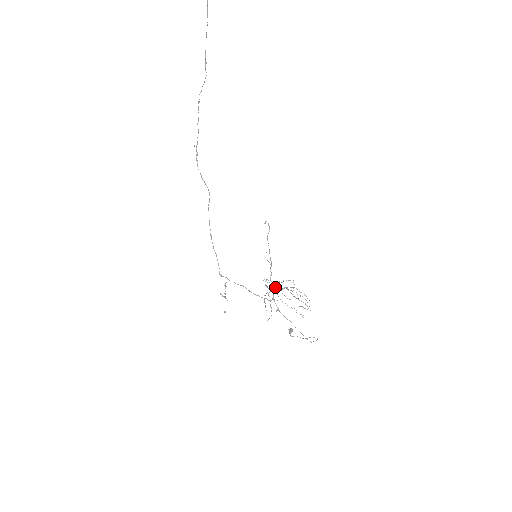
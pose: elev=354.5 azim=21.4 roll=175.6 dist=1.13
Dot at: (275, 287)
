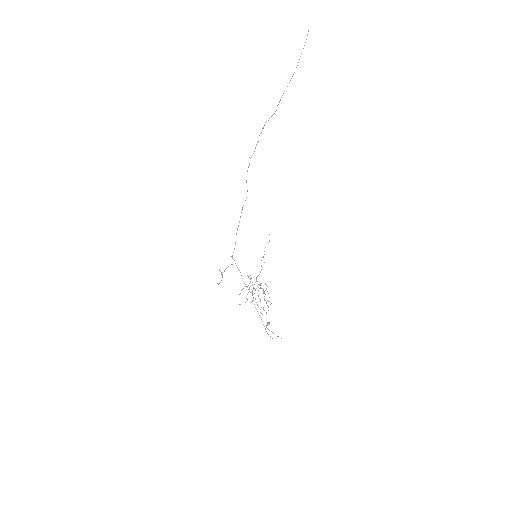
Dot at: occluded
